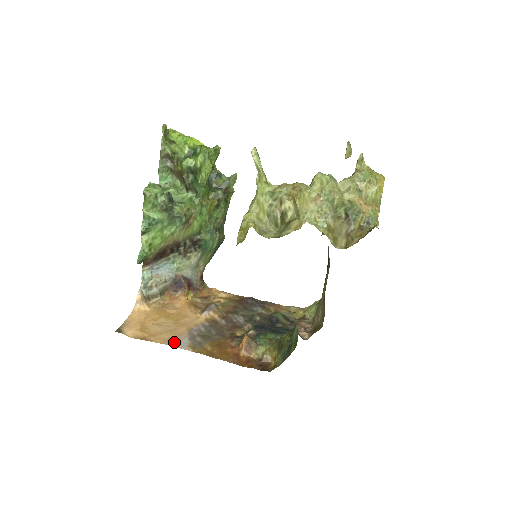
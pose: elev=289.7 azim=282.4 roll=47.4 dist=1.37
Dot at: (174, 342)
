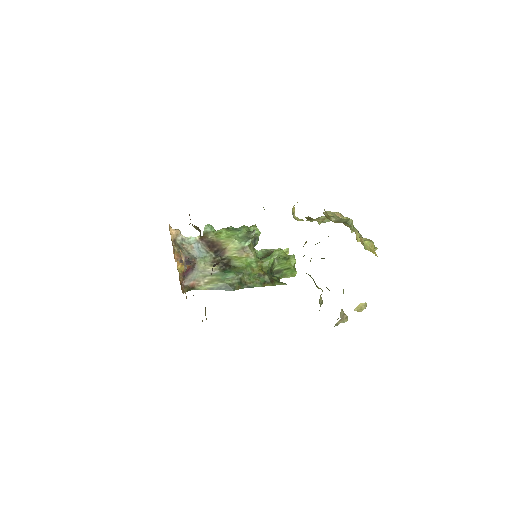
Dot at: occluded
